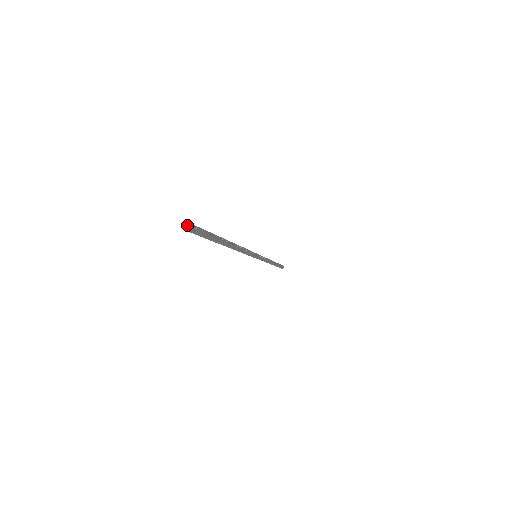
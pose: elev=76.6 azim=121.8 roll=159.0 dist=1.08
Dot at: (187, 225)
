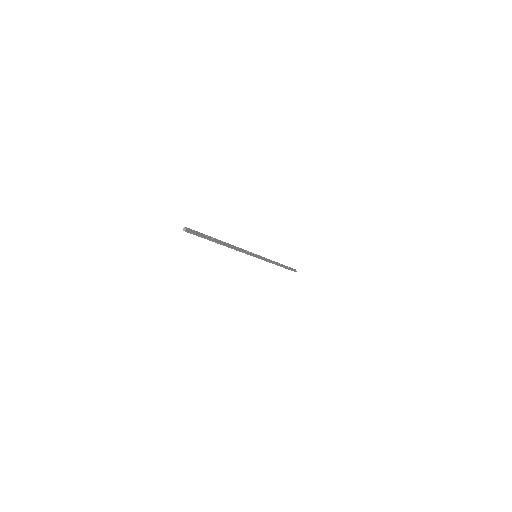
Dot at: (185, 229)
